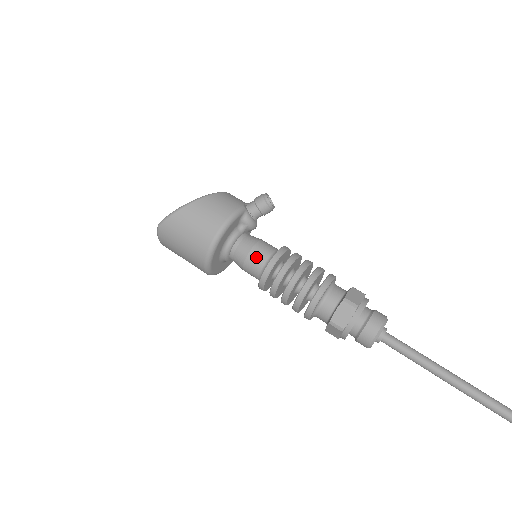
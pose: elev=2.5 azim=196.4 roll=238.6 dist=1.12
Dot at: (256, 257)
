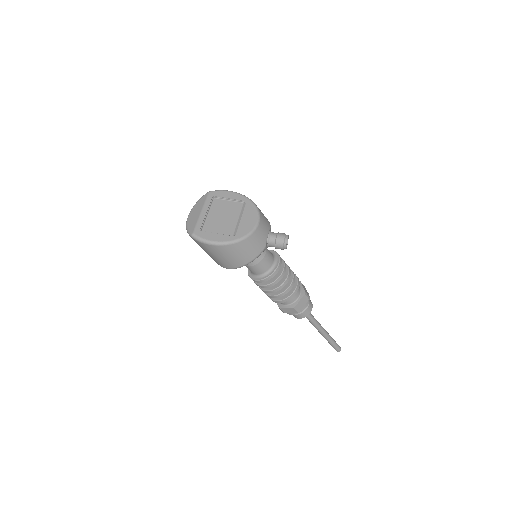
Dot at: (256, 270)
